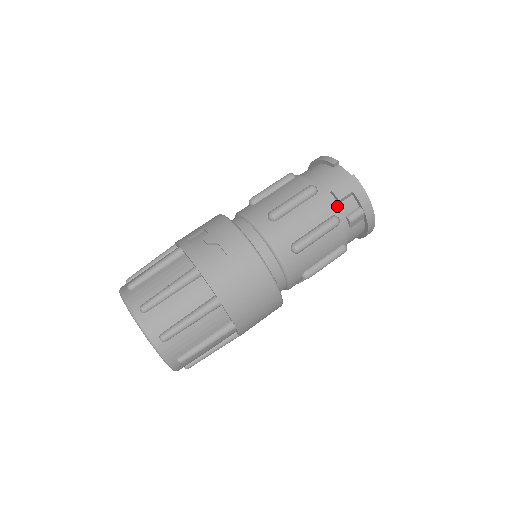
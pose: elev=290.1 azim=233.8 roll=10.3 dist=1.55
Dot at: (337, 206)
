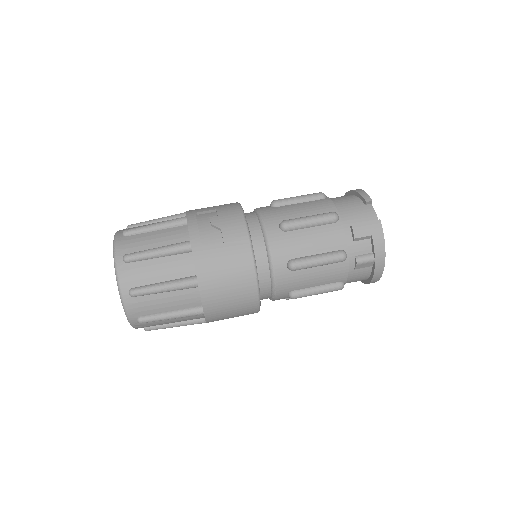
Dot at: (351, 243)
